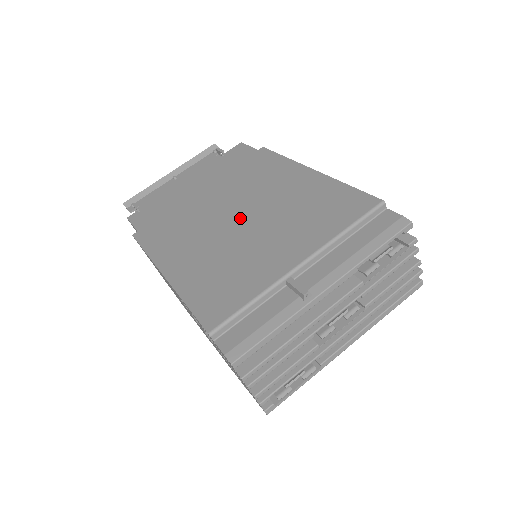
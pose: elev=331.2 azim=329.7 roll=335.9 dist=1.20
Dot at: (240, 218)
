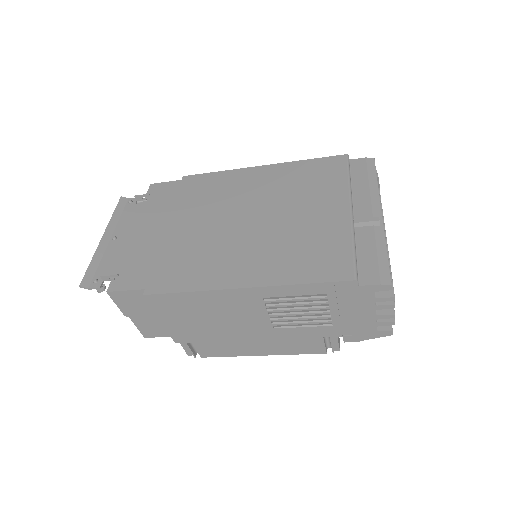
Dot at: (250, 218)
